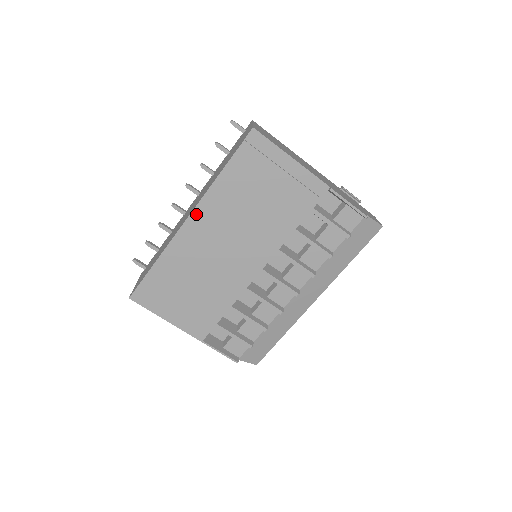
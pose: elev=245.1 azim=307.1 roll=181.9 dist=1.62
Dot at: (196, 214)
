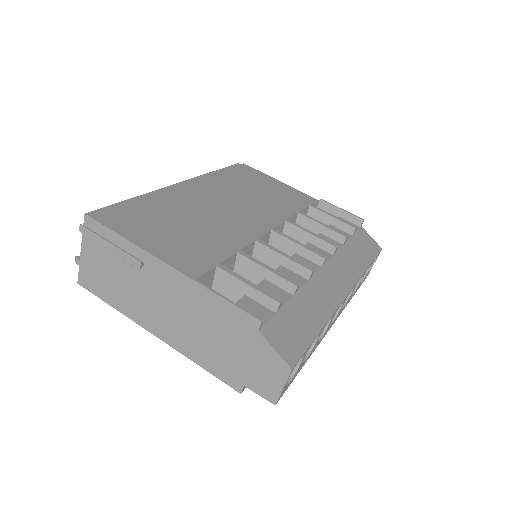
Dot at: (194, 181)
